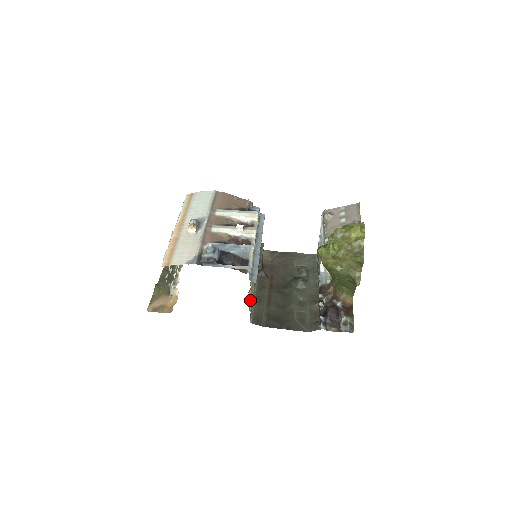
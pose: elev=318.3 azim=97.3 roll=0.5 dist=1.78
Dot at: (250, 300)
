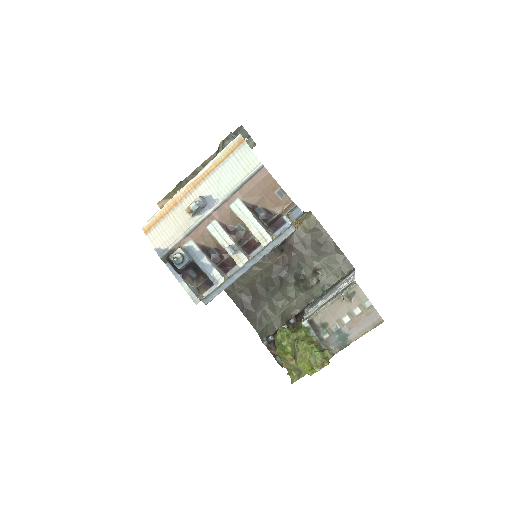
Dot at: occluded
